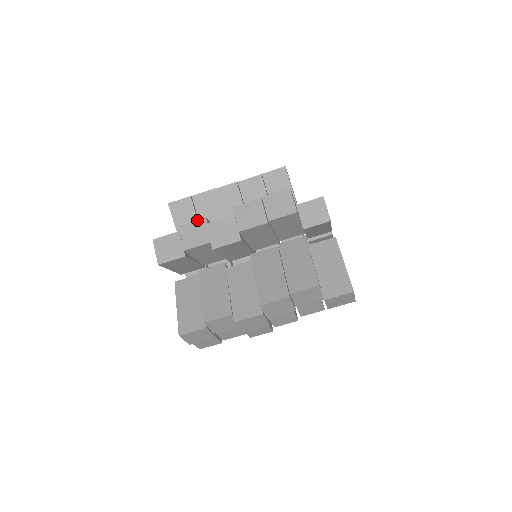
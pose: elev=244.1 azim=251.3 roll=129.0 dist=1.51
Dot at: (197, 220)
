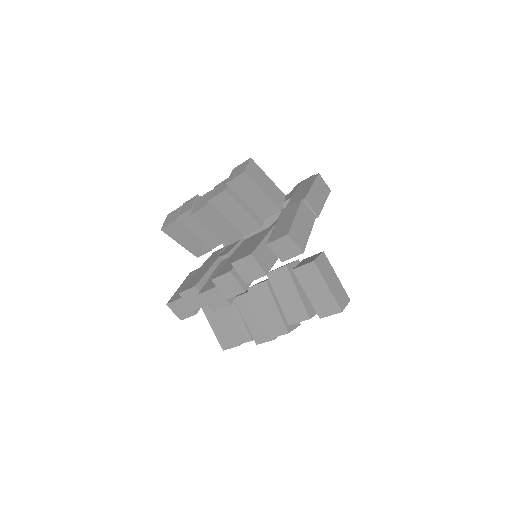
Dot at: (189, 289)
